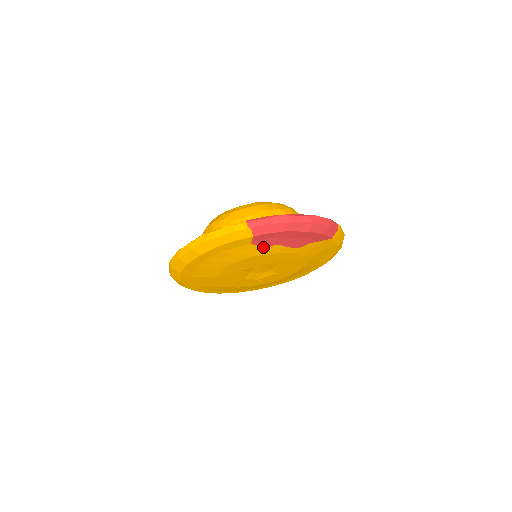
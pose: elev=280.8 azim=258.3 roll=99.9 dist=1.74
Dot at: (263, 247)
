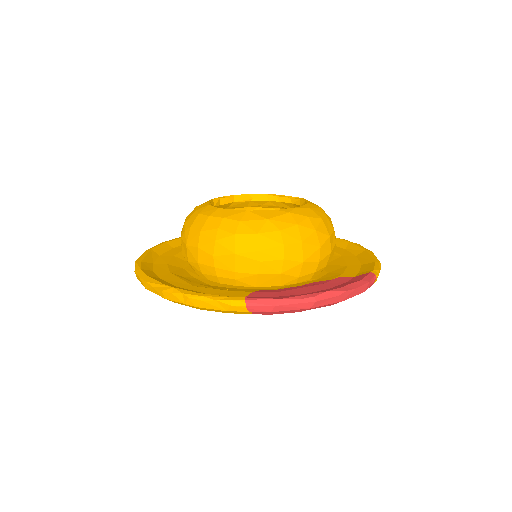
Dot at: occluded
